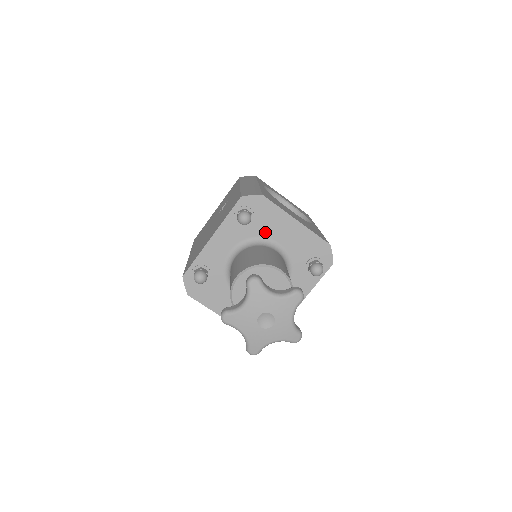
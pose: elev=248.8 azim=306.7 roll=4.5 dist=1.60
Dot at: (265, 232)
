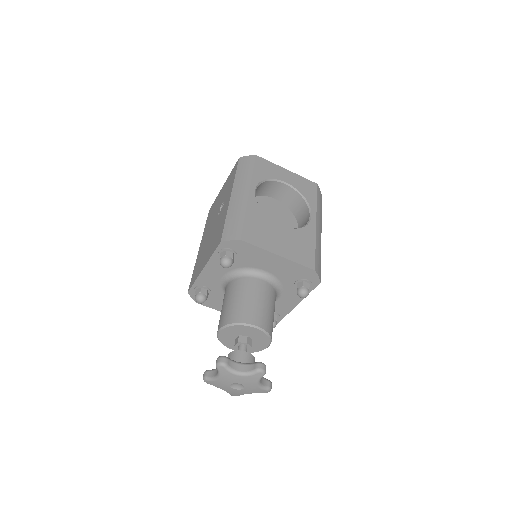
Dot at: (250, 264)
